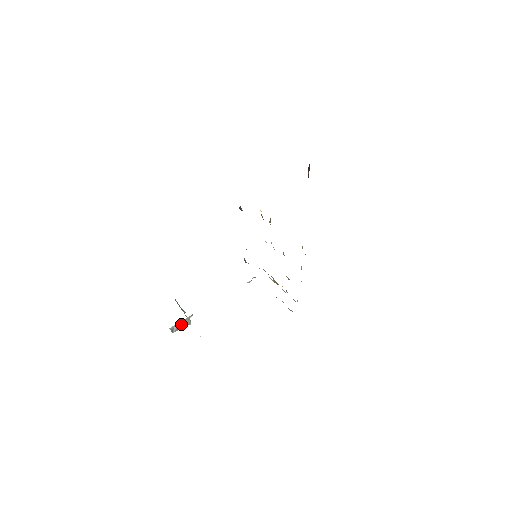
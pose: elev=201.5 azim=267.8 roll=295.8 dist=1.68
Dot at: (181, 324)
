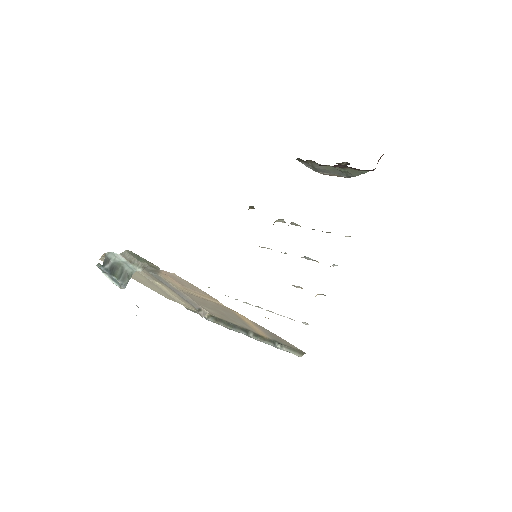
Dot at: (117, 270)
